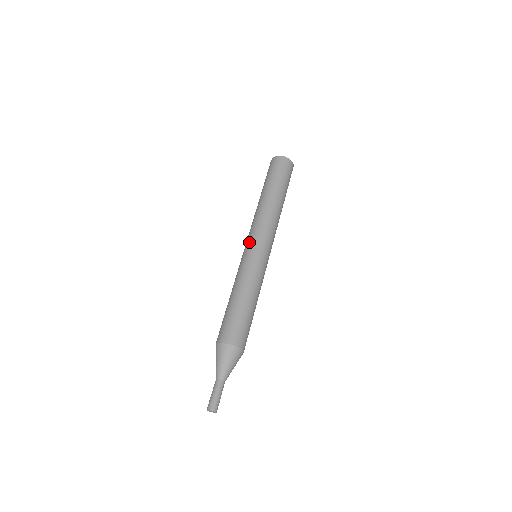
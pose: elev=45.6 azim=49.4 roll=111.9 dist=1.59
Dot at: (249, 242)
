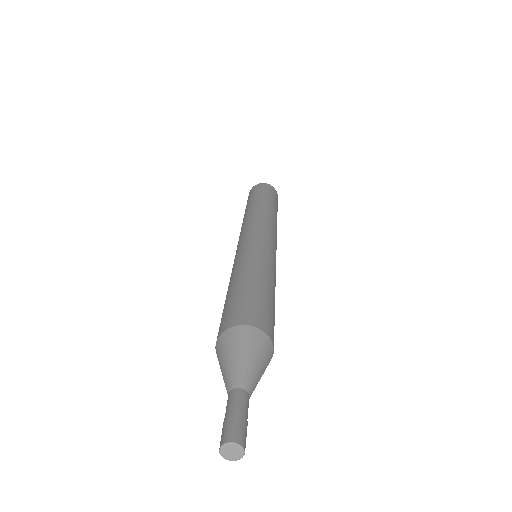
Dot at: (237, 245)
